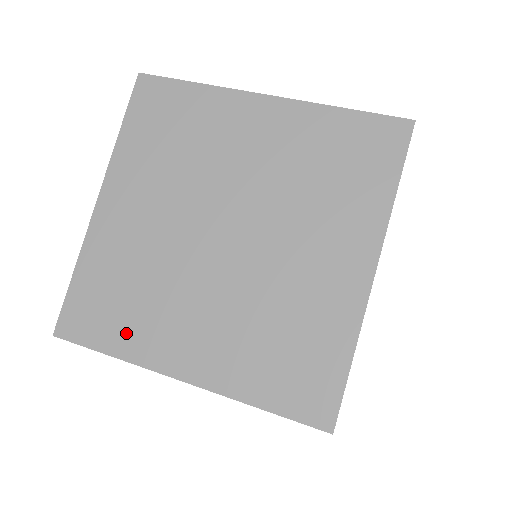
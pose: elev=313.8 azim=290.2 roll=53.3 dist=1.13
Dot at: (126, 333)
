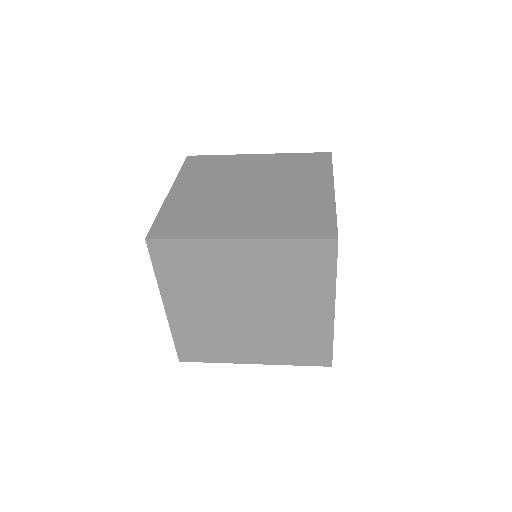
Dot at: (198, 229)
